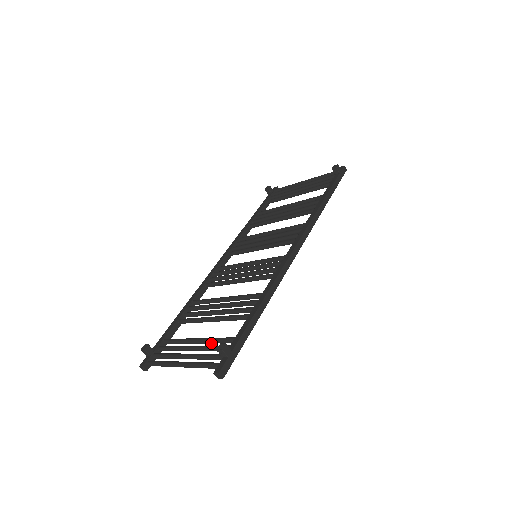
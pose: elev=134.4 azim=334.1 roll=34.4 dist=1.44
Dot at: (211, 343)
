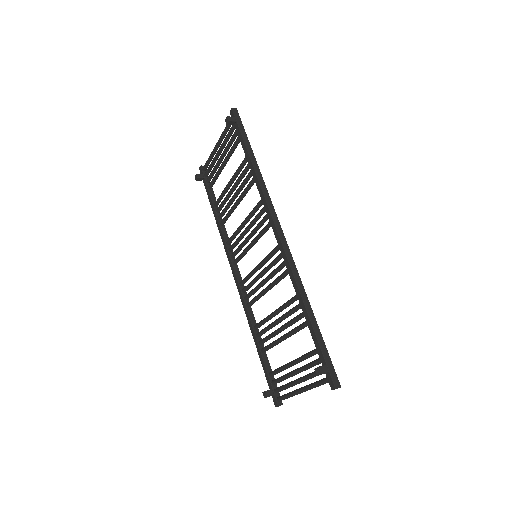
Dot at: (303, 360)
